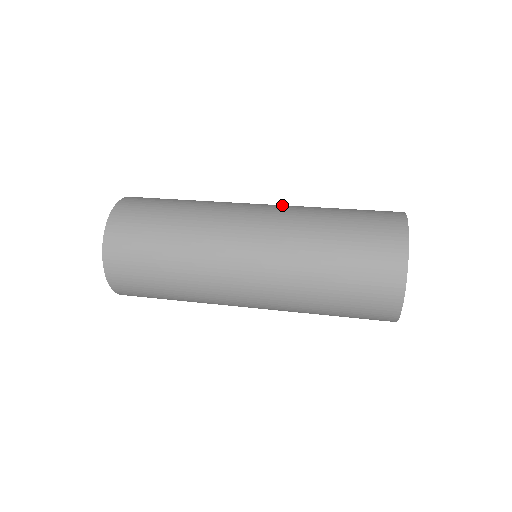
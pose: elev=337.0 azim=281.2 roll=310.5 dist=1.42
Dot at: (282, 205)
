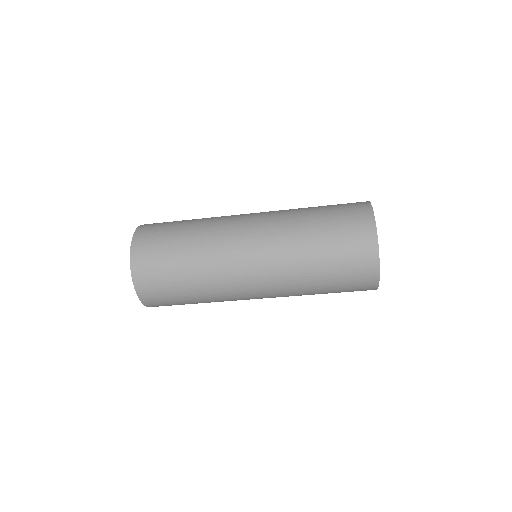
Dot at: occluded
